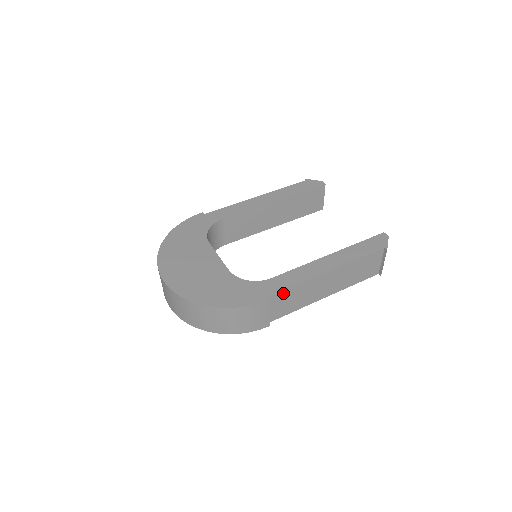
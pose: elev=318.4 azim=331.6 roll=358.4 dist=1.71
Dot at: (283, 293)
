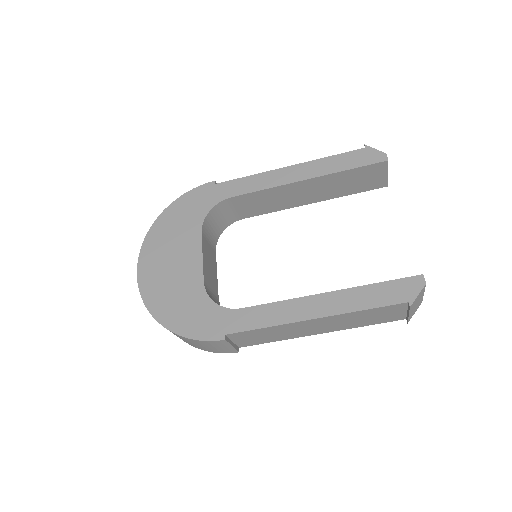
Dot at: (248, 332)
